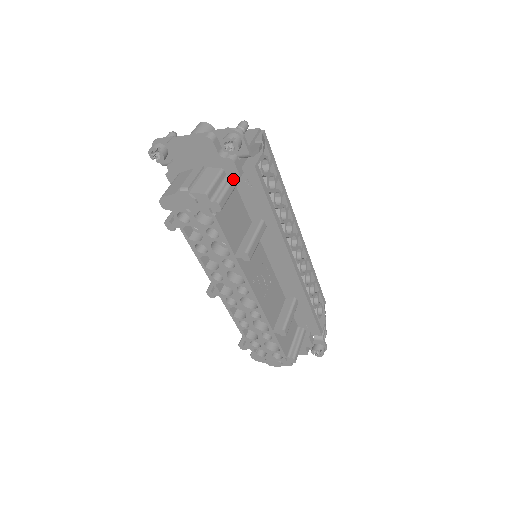
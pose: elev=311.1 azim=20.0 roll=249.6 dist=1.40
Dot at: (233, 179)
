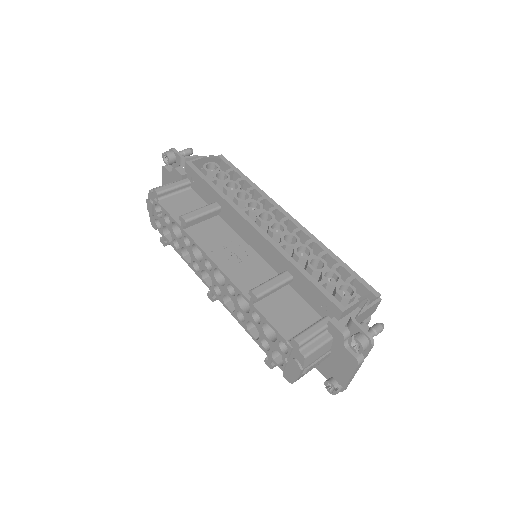
Dot at: (179, 181)
